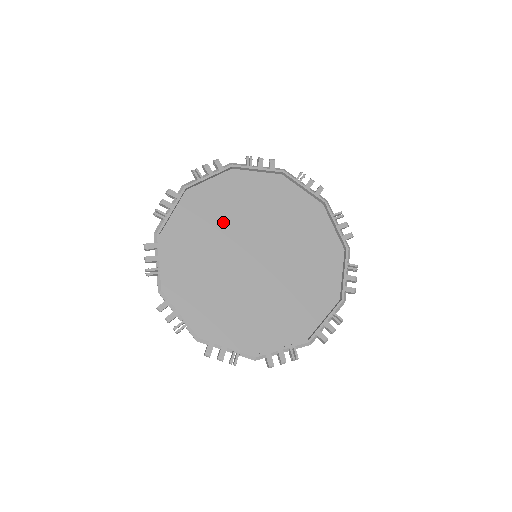
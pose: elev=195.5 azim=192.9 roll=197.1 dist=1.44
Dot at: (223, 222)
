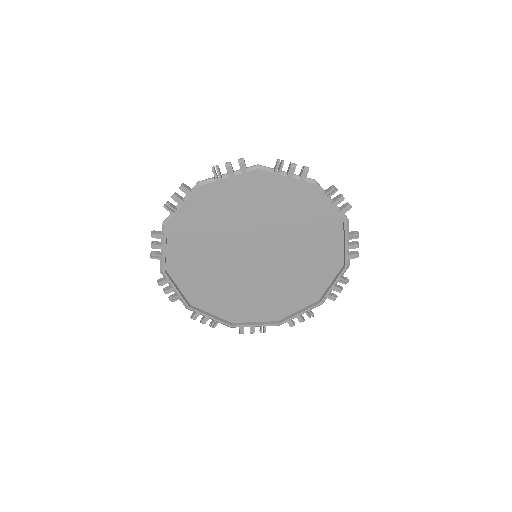
Dot at: (233, 222)
